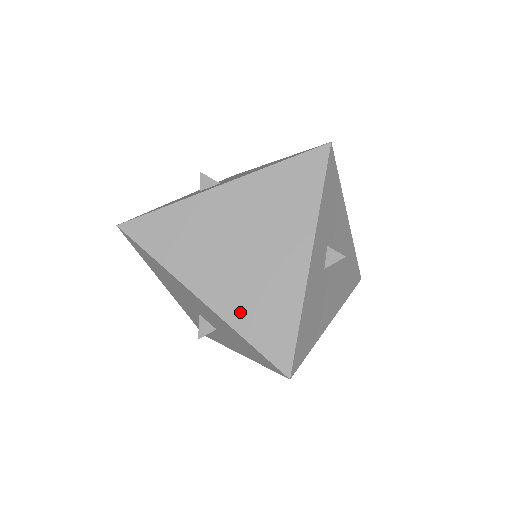
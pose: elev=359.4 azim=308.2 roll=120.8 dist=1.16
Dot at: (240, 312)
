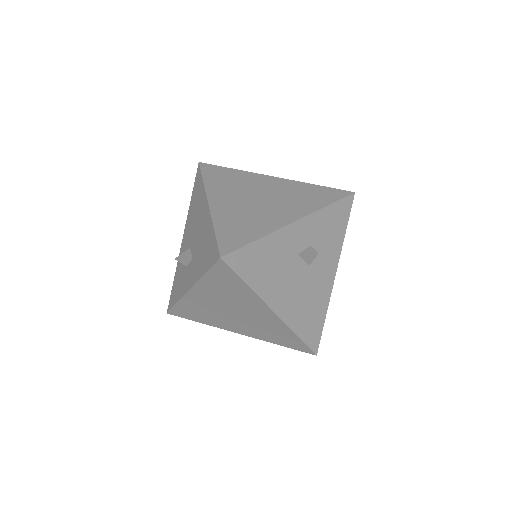
Dot at: (225, 218)
